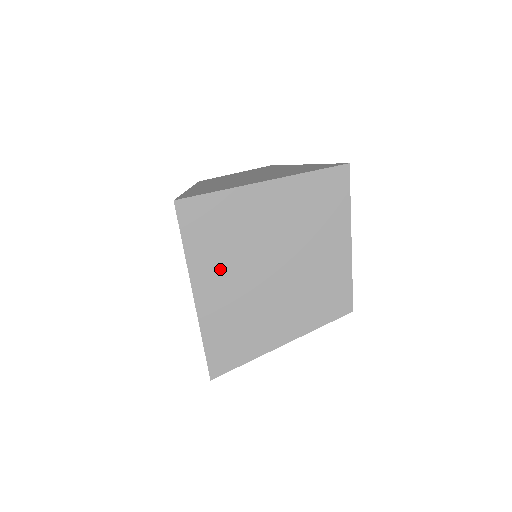
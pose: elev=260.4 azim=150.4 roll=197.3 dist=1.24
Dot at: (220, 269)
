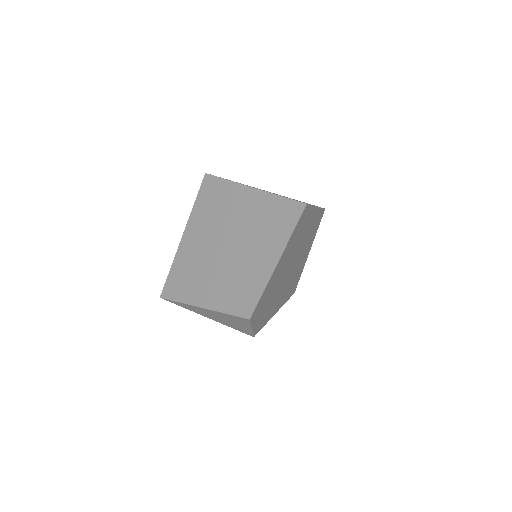
Dot at: (201, 230)
